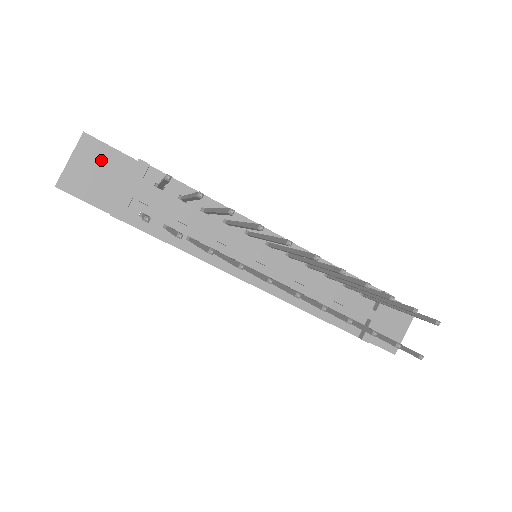
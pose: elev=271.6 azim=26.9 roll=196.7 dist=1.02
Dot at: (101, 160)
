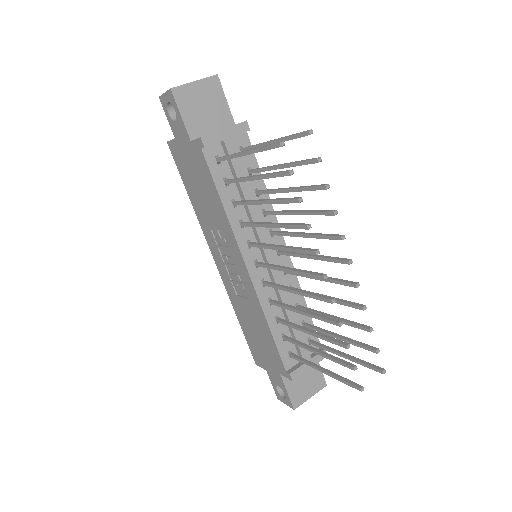
Dot at: (213, 101)
